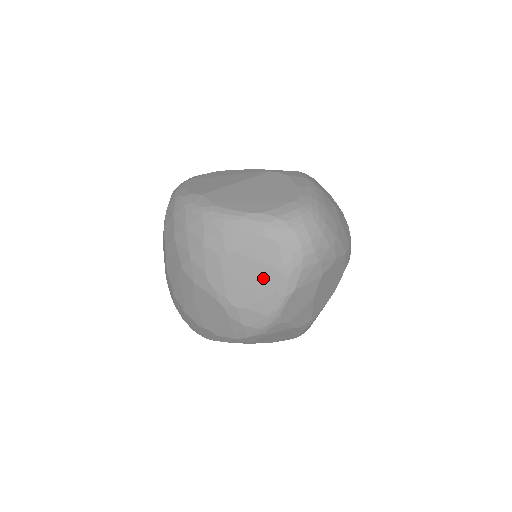
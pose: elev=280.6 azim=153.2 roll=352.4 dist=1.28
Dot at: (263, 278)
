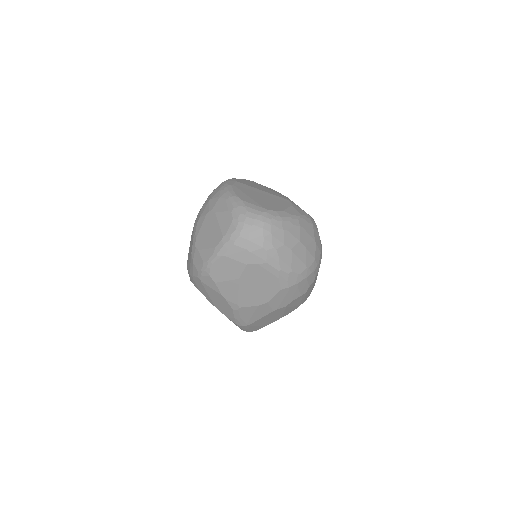
Dot at: (215, 236)
